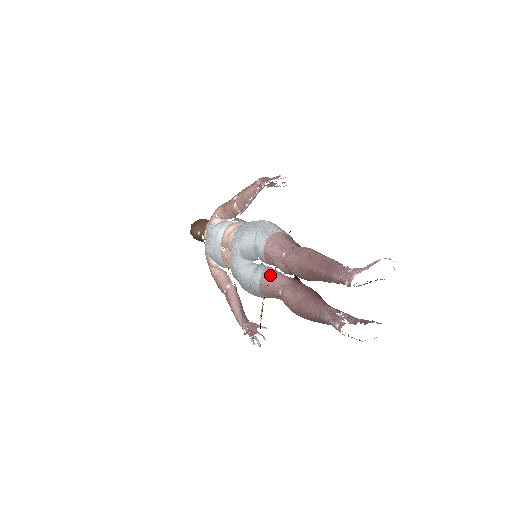
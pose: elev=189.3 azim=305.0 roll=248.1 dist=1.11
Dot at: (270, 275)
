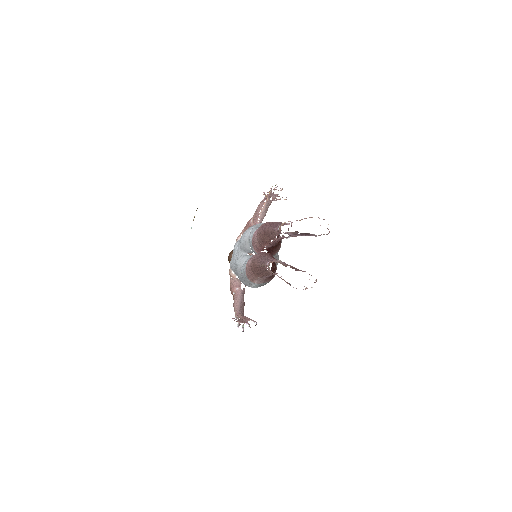
Dot at: (252, 257)
